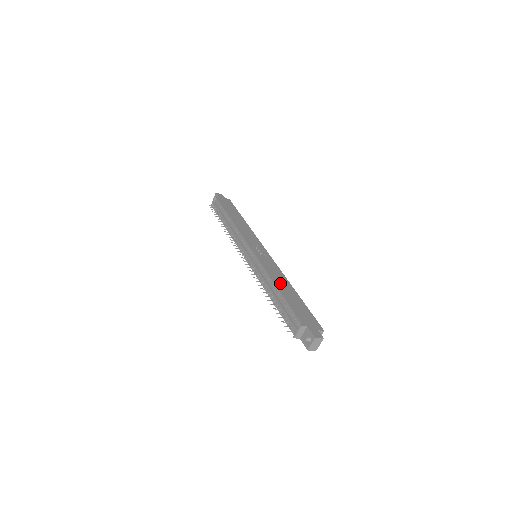
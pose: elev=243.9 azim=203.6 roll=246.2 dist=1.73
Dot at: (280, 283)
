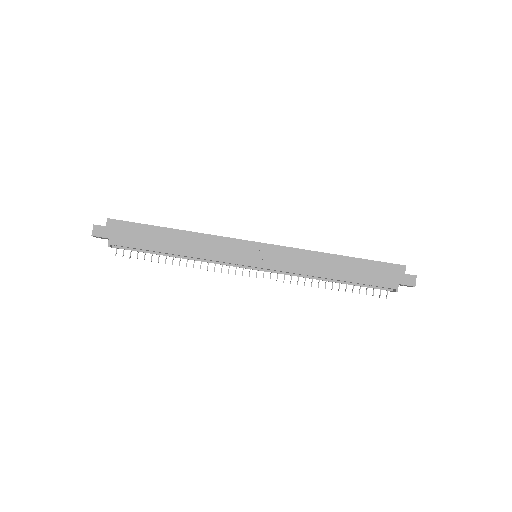
Dot at: (326, 269)
